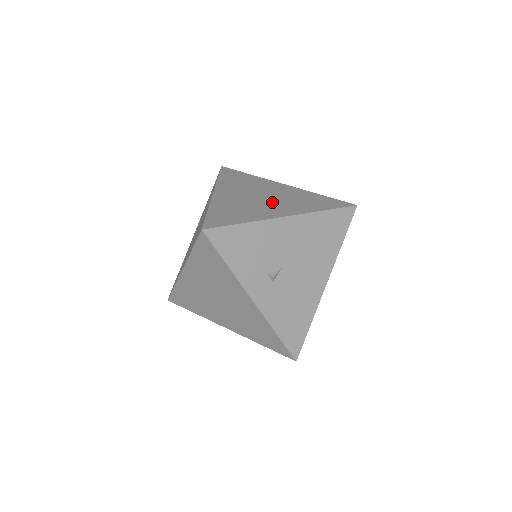
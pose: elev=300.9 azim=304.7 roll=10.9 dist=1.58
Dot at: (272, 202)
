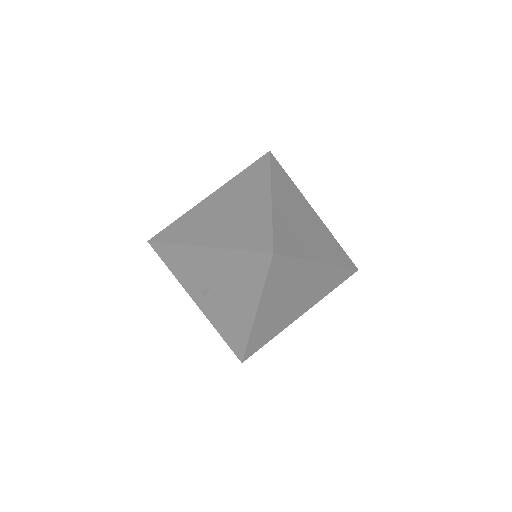
Dot at: (222, 222)
